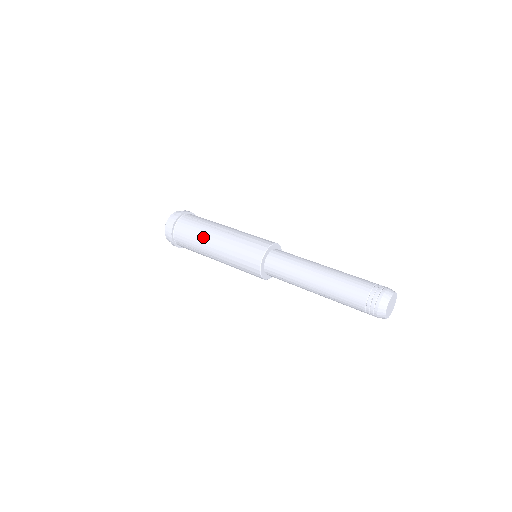
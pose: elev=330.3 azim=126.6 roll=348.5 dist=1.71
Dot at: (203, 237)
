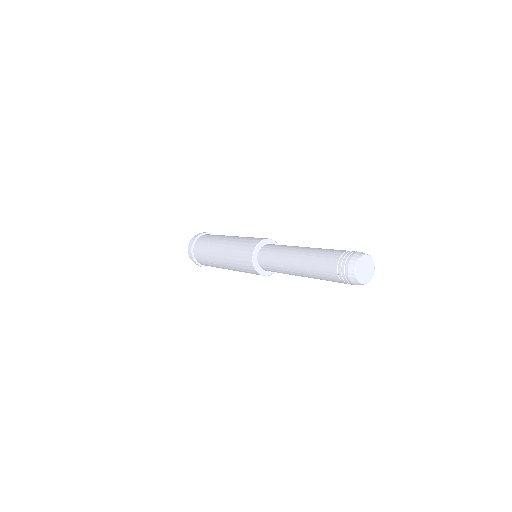
Dot at: occluded
